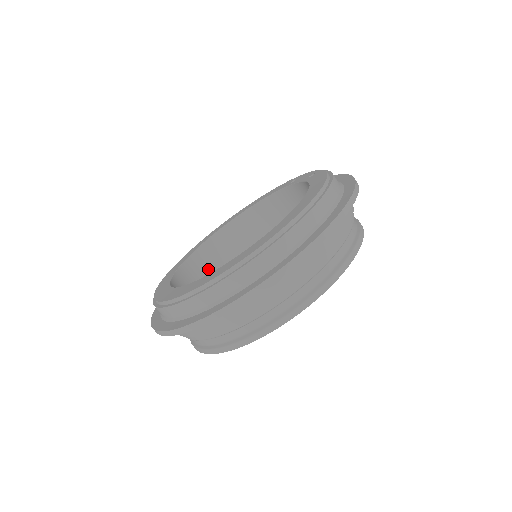
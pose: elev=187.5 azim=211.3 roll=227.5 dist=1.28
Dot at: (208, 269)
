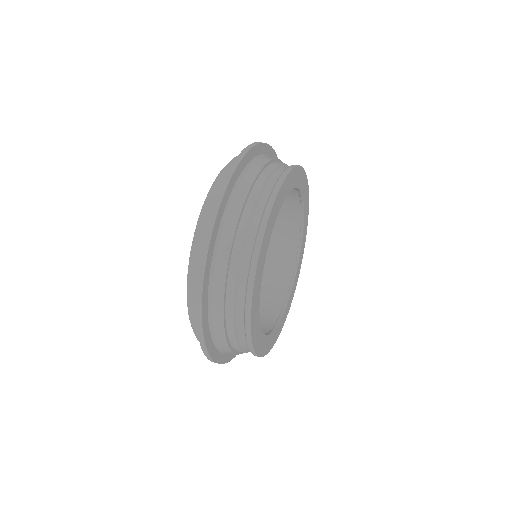
Dot at: (266, 278)
